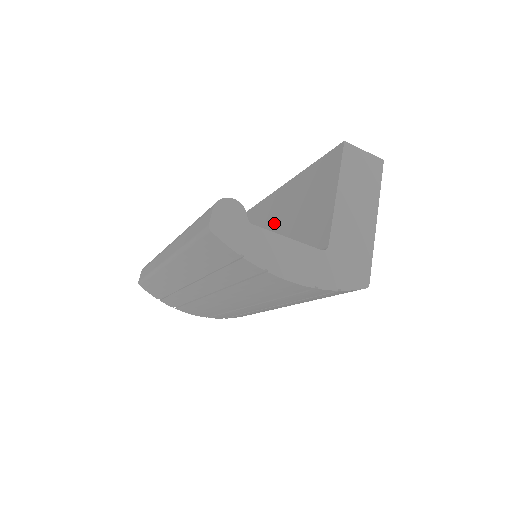
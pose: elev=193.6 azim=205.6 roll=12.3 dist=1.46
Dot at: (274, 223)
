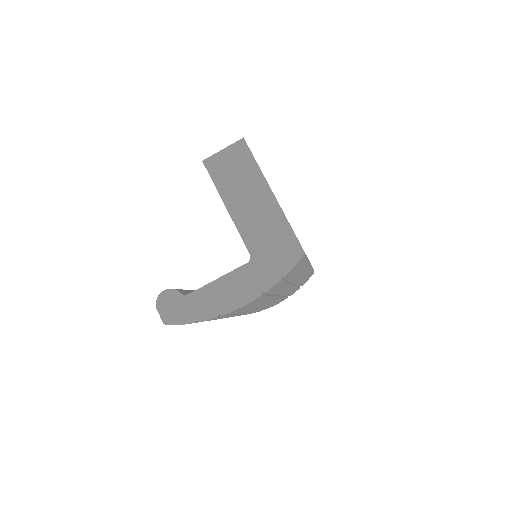
Dot at: occluded
